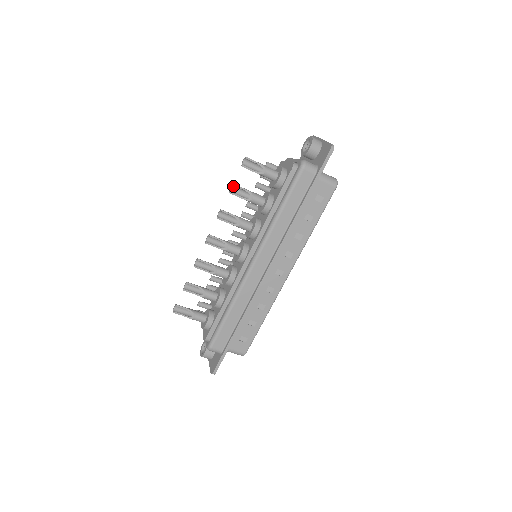
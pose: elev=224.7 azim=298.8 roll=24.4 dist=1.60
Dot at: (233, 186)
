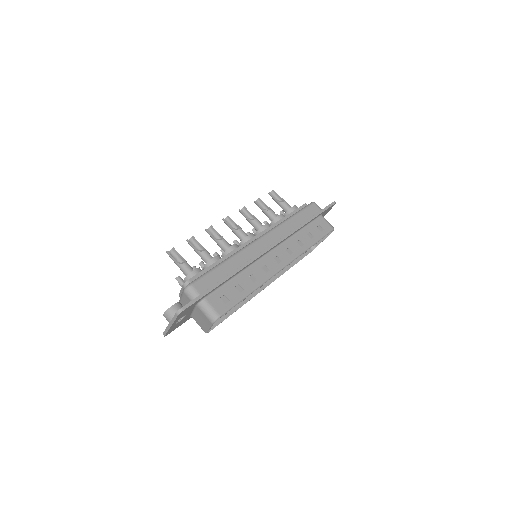
Dot at: (258, 201)
